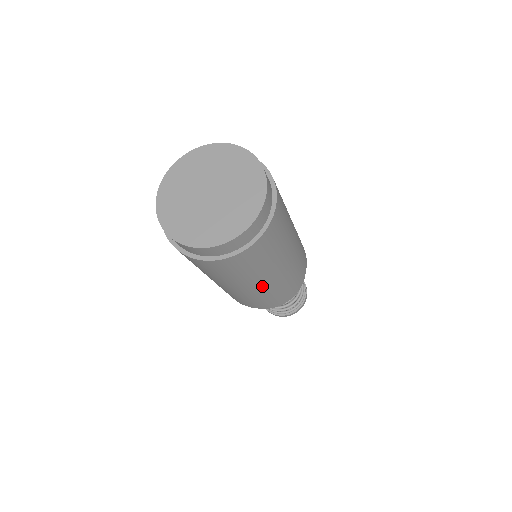
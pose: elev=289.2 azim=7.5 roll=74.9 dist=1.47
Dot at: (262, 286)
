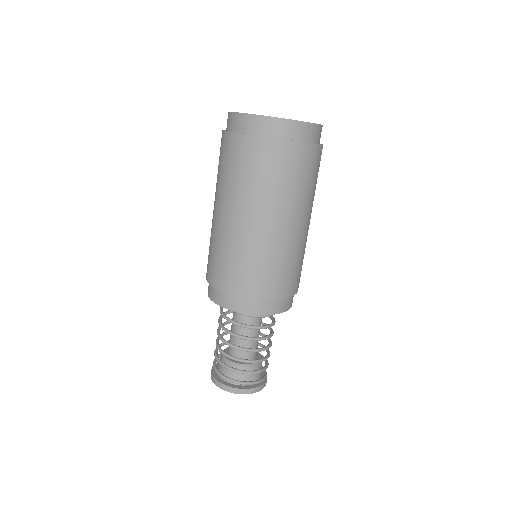
Dot at: (264, 231)
